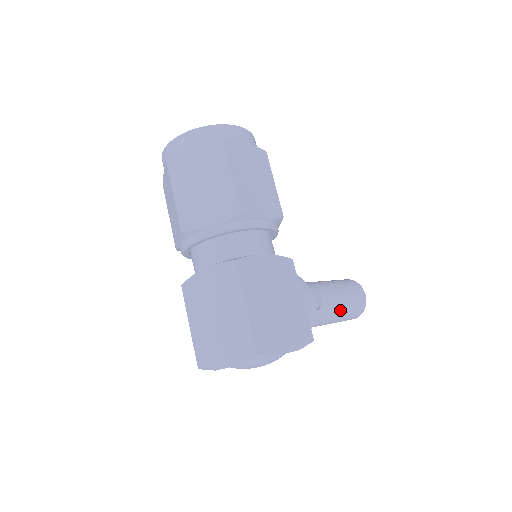
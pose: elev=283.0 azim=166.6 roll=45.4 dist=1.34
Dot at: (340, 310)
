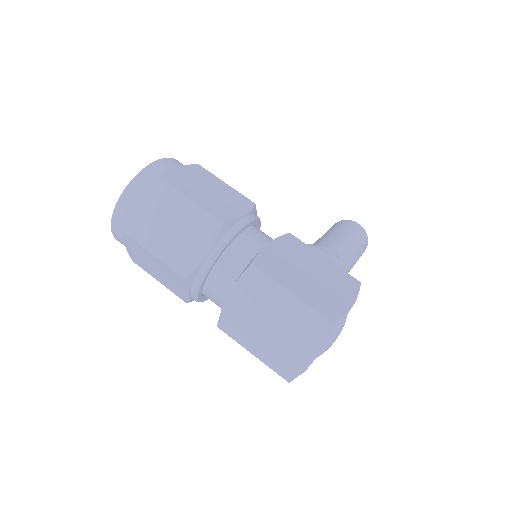
Dot at: (353, 249)
